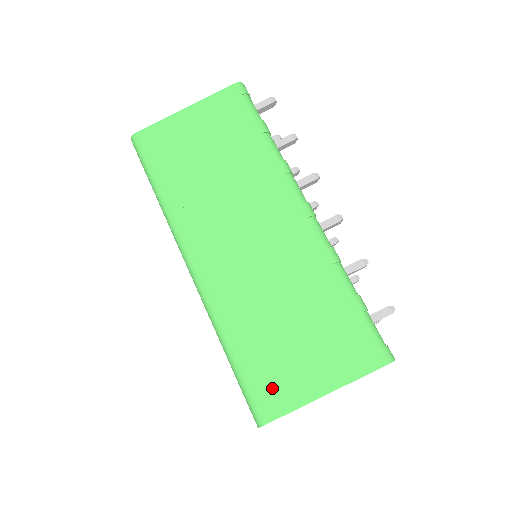
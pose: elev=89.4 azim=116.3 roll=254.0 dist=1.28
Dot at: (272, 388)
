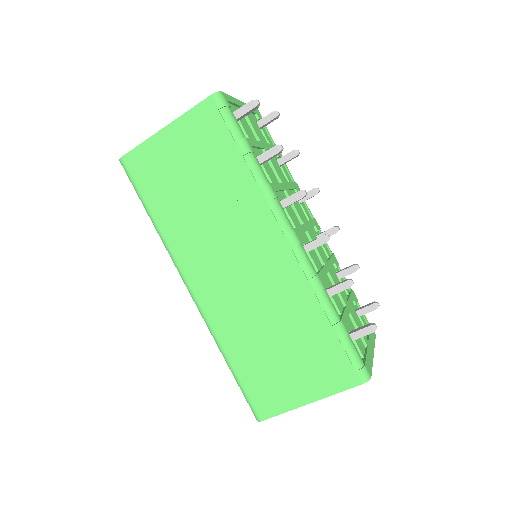
Dot at: (265, 395)
